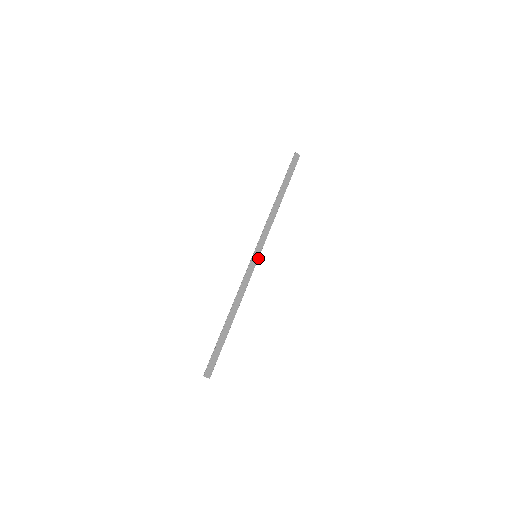
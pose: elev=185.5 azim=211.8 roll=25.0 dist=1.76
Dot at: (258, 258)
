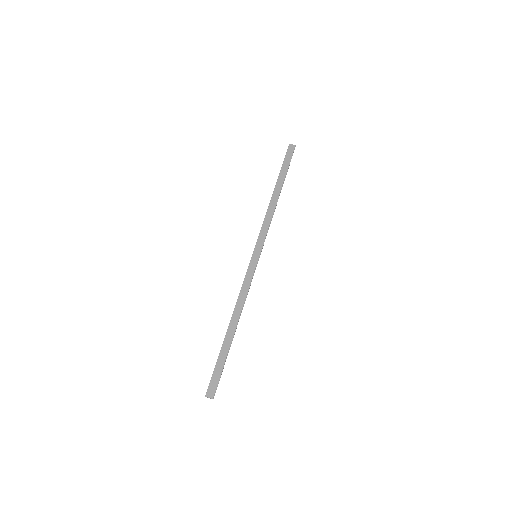
Dot at: (259, 257)
